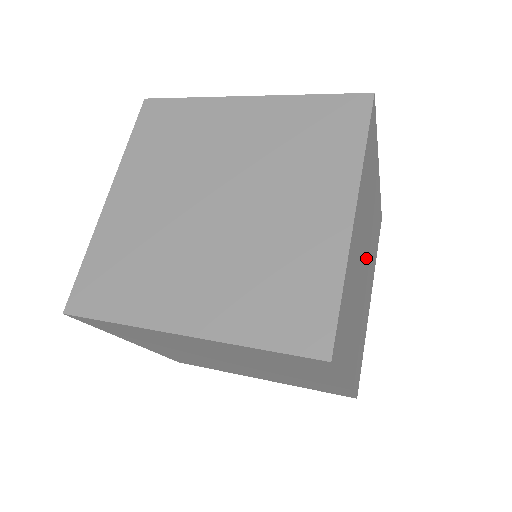
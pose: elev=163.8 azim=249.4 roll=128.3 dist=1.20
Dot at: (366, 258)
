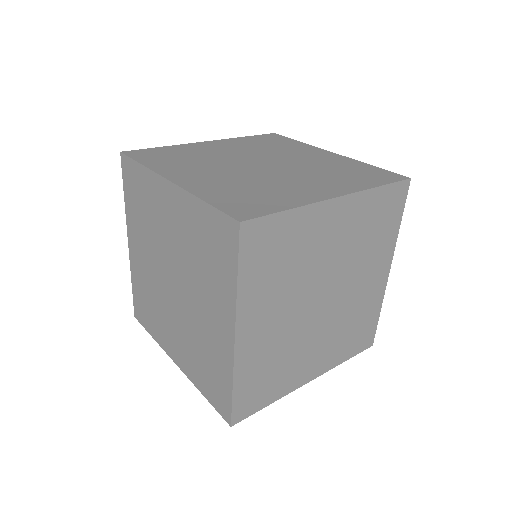
Dot at: occluded
